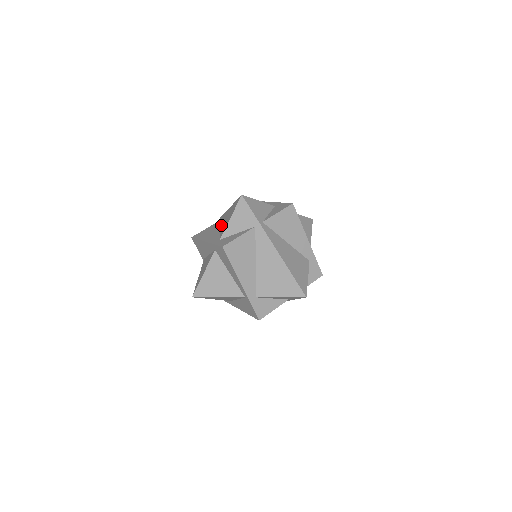
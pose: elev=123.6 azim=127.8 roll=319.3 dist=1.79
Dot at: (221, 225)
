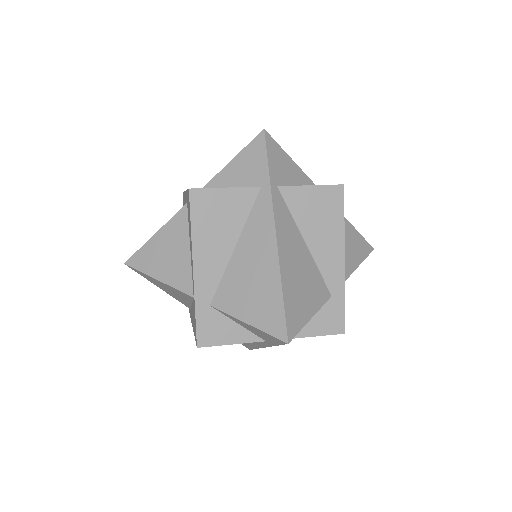
Dot at: occluded
